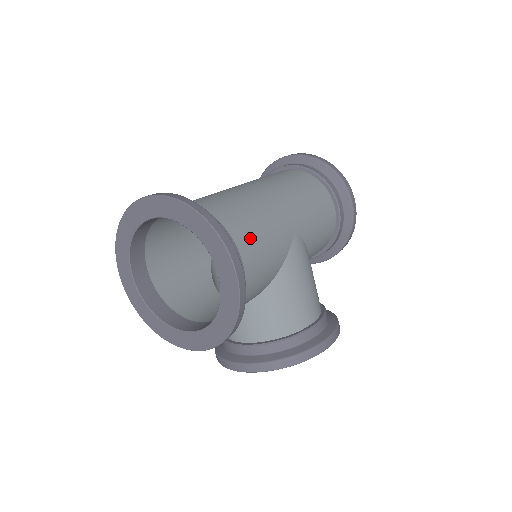
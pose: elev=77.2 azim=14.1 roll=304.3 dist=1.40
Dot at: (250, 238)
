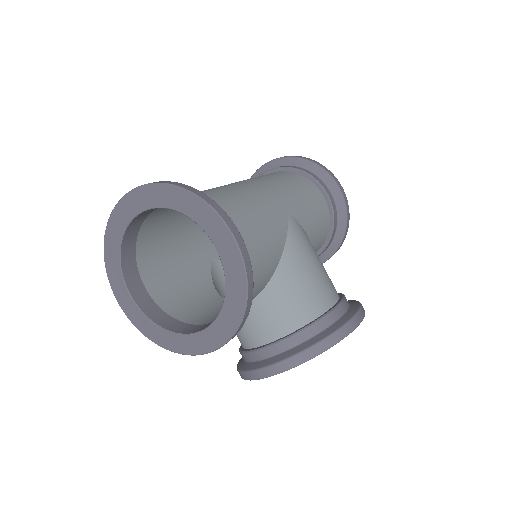
Dot at: (242, 215)
